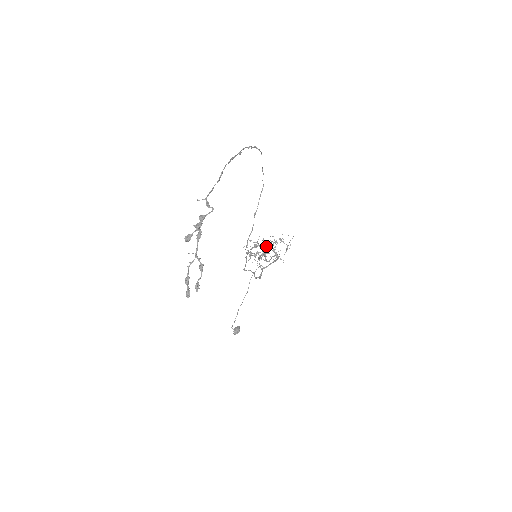
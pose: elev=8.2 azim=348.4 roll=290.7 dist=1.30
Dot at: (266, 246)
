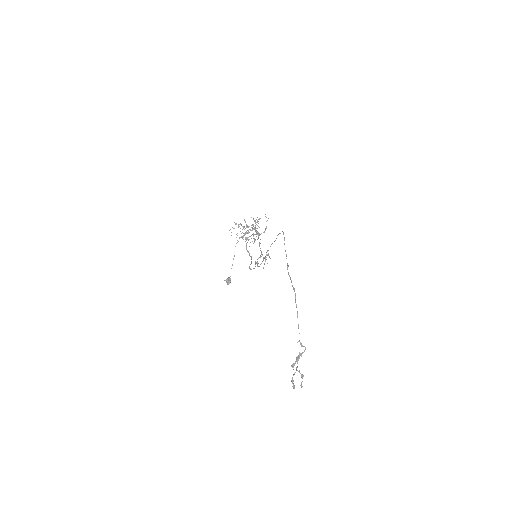
Dot at: (268, 255)
